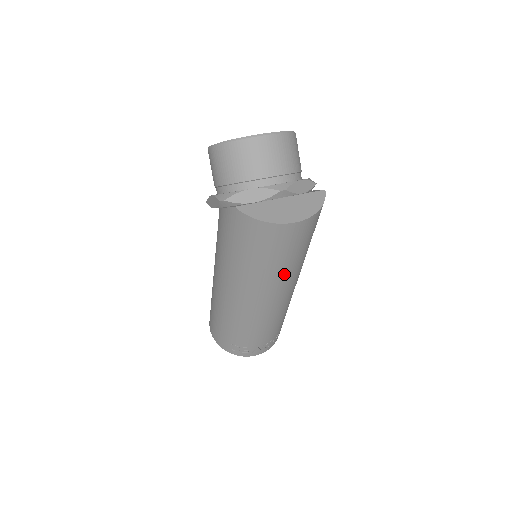
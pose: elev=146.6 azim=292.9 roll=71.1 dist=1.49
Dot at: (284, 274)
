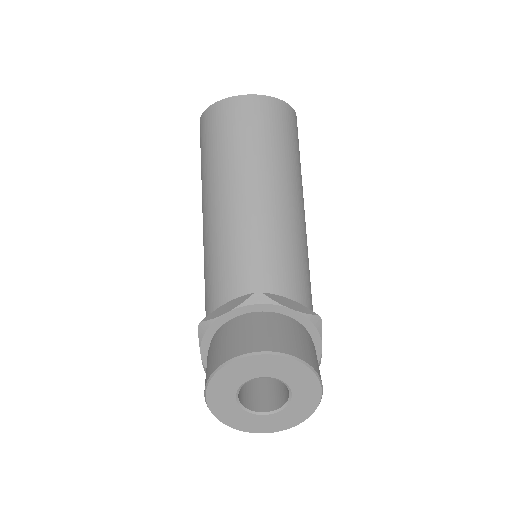
Dot at: occluded
